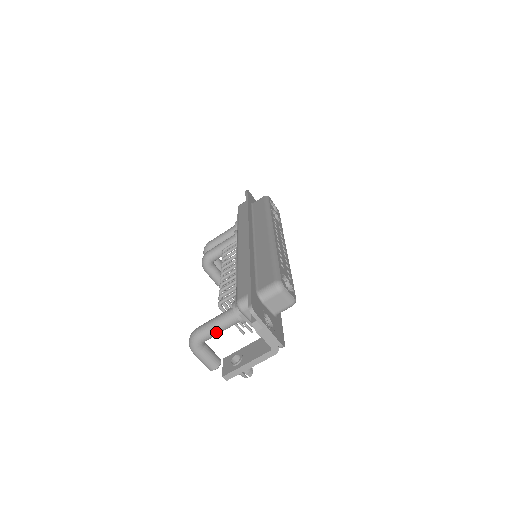
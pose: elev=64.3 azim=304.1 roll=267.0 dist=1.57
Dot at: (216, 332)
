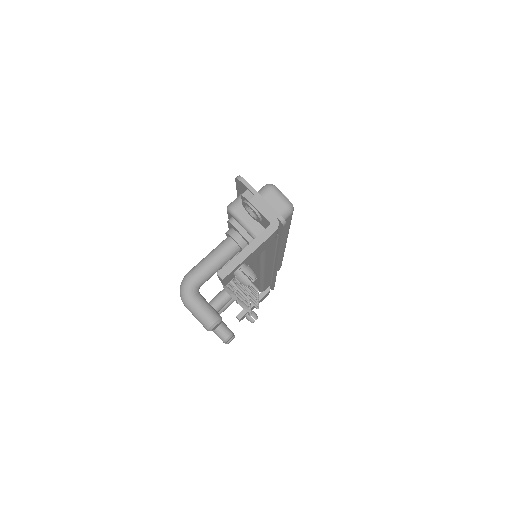
Dot at: (210, 265)
